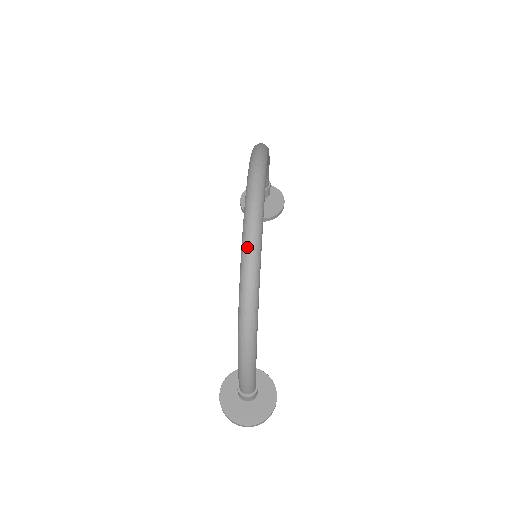
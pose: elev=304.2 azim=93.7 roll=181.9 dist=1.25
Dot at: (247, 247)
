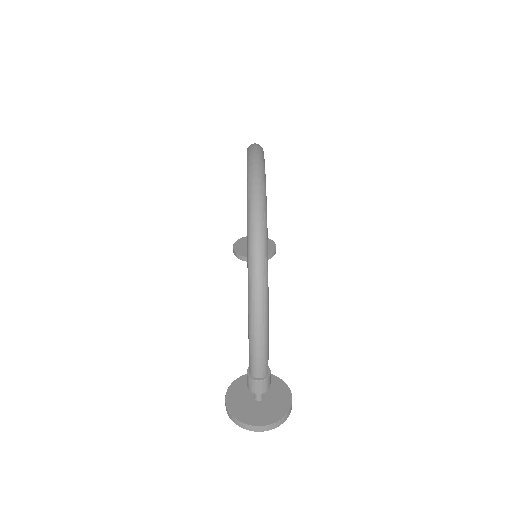
Dot at: (253, 187)
